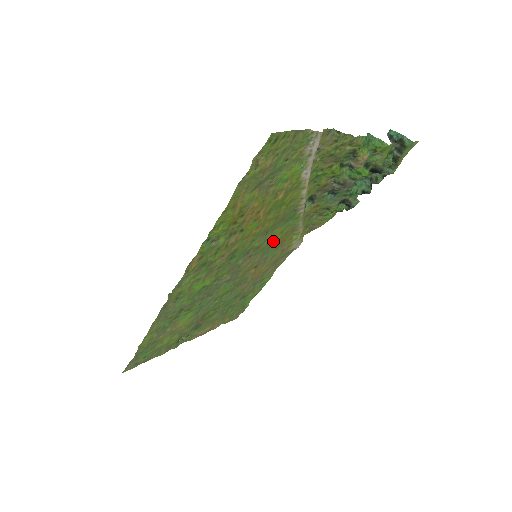
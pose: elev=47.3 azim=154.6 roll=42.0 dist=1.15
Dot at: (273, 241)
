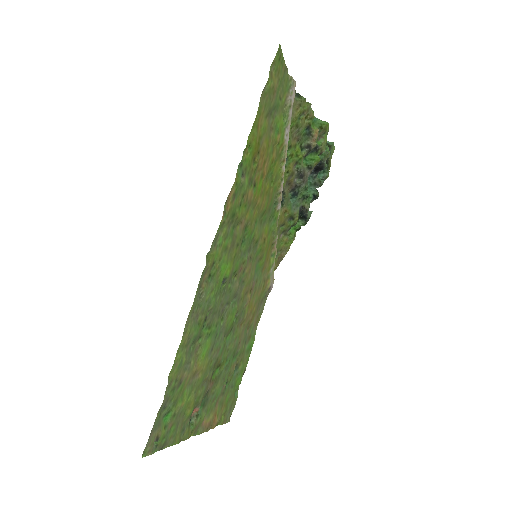
Dot at: (263, 245)
